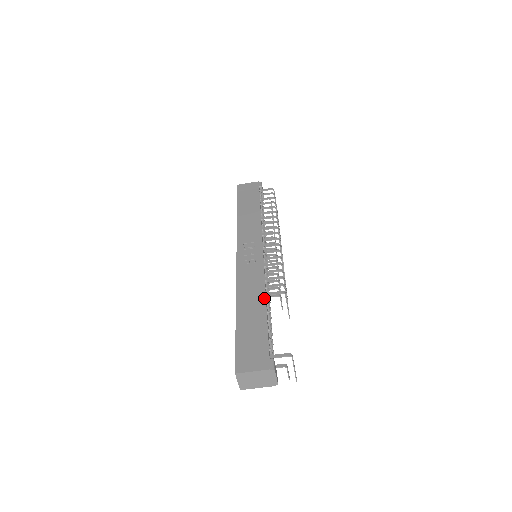
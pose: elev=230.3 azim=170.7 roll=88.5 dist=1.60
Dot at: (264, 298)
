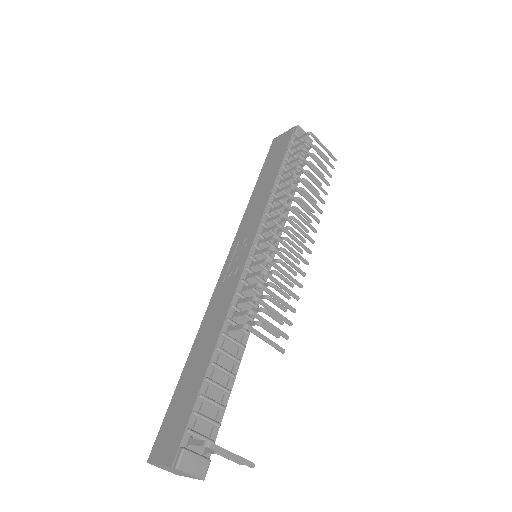
Dot at: (216, 339)
